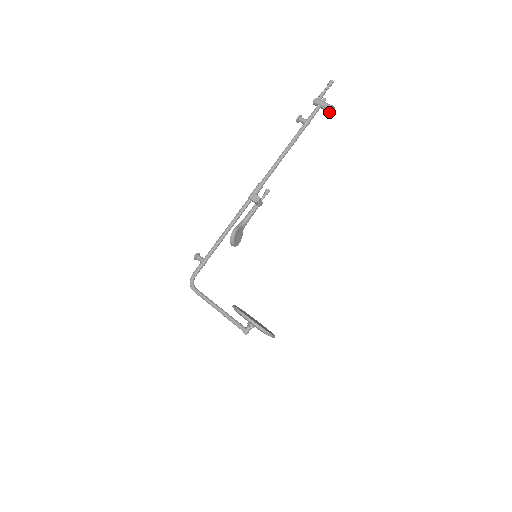
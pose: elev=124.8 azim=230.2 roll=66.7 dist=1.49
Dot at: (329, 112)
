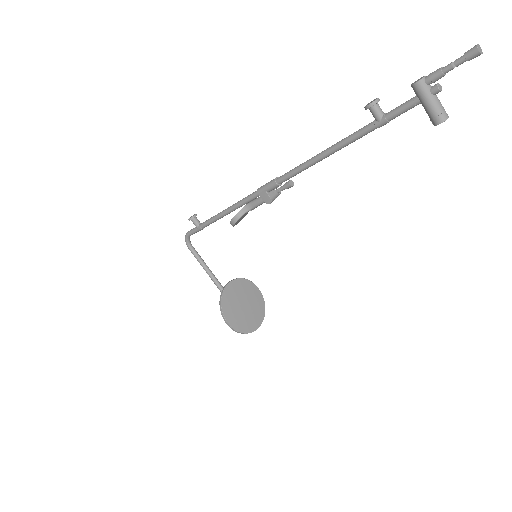
Dot at: (432, 123)
